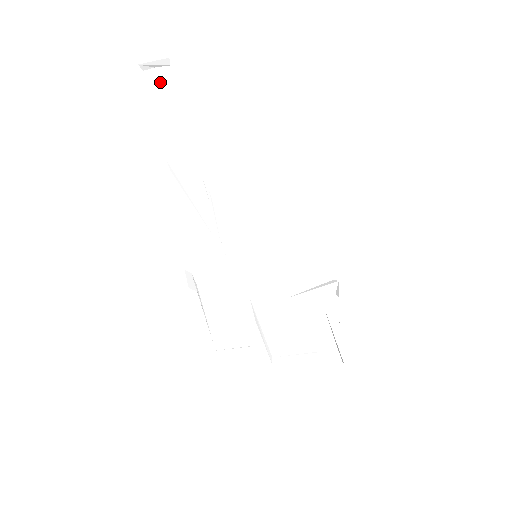
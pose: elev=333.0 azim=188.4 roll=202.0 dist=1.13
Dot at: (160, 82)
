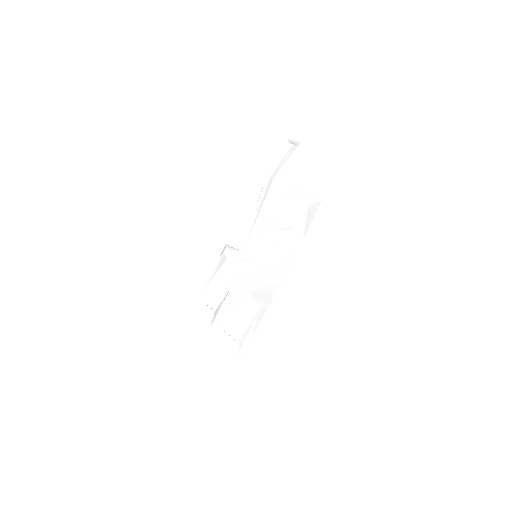
Dot at: (290, 151)
